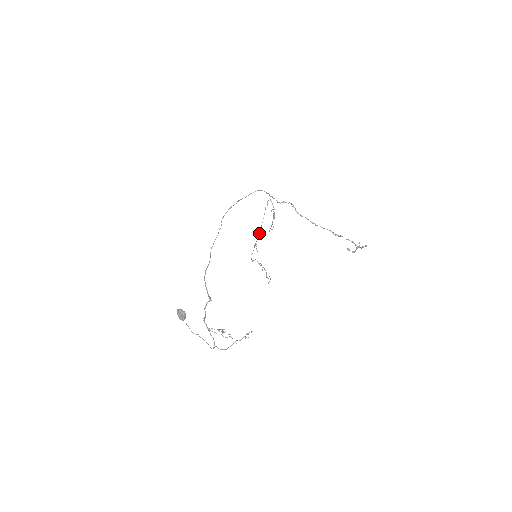
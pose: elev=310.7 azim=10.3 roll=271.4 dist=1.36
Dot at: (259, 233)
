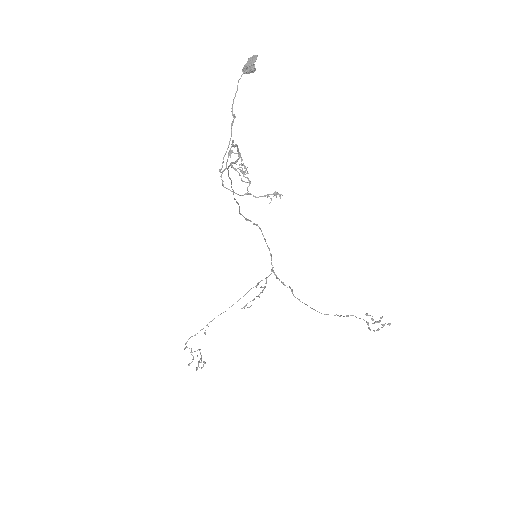
Dot at: occluded
